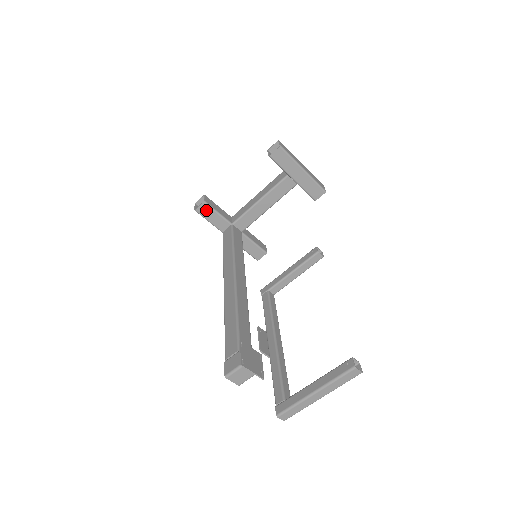
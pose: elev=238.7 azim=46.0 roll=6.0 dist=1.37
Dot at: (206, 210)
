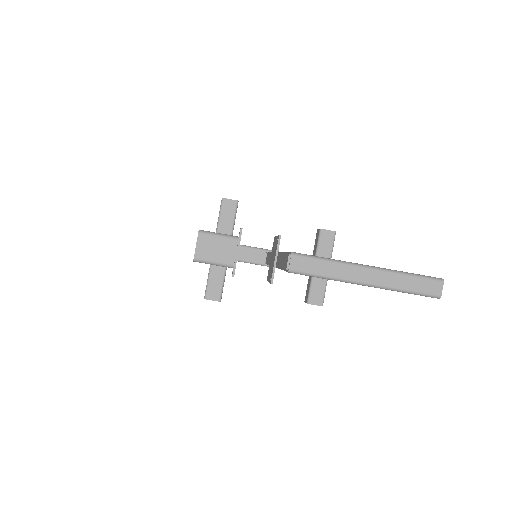
Dot at: (230, 208)
